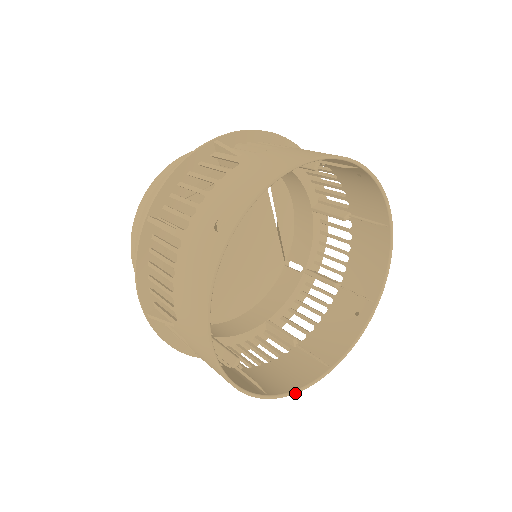
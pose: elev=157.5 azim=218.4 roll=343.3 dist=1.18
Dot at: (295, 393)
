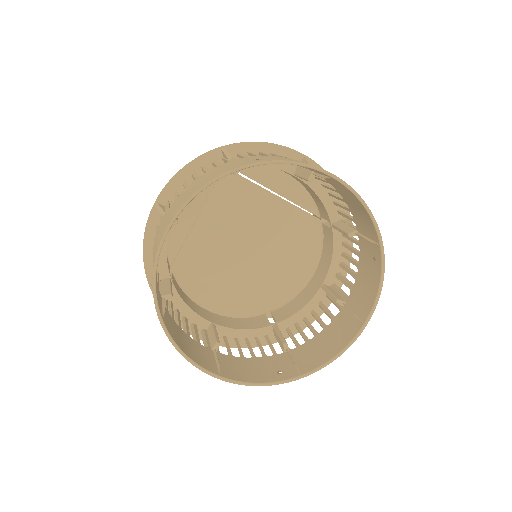
Dot at: (332, 361)
